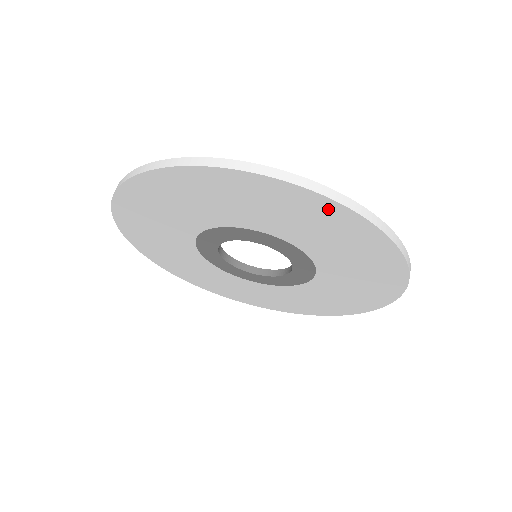
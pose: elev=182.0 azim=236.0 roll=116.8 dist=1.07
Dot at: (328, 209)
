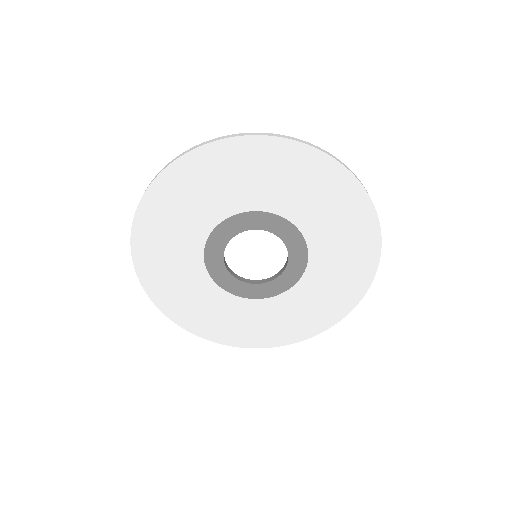
Dot at: (206, 157)
